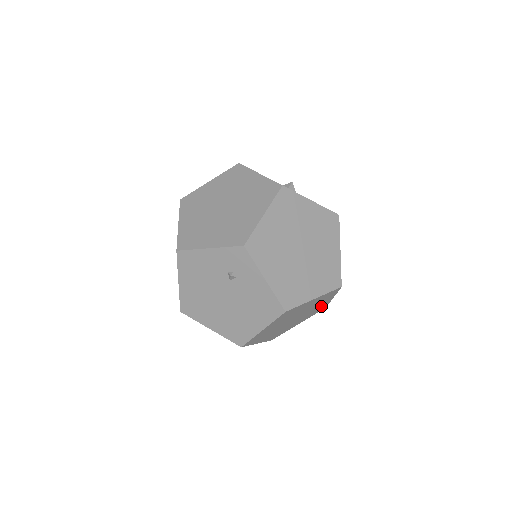
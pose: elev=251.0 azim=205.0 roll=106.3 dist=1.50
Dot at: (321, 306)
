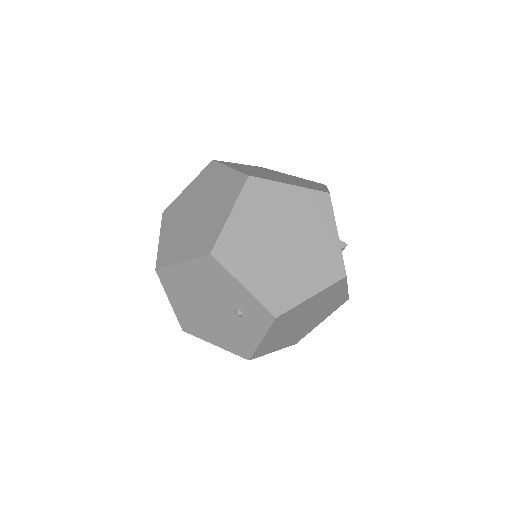
Dot at: occluded
